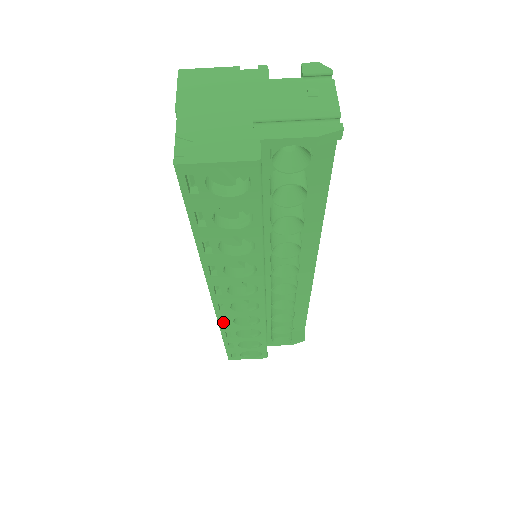
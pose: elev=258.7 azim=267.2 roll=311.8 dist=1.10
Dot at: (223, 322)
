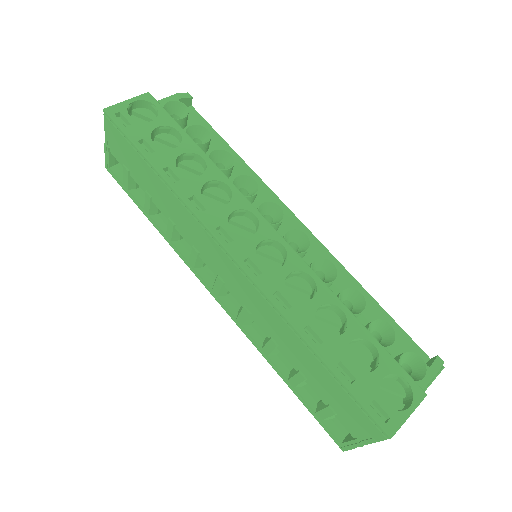
Dot at: (285, 312)
